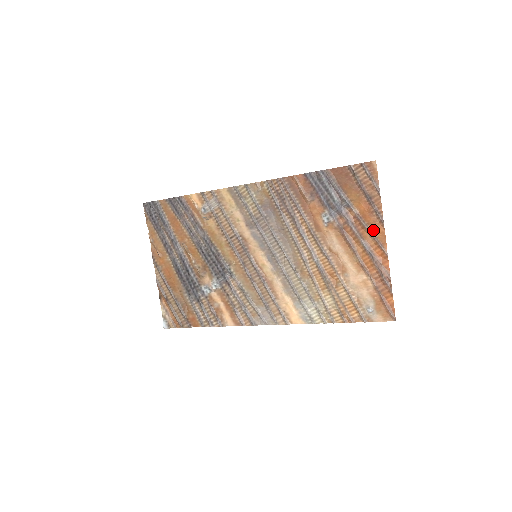
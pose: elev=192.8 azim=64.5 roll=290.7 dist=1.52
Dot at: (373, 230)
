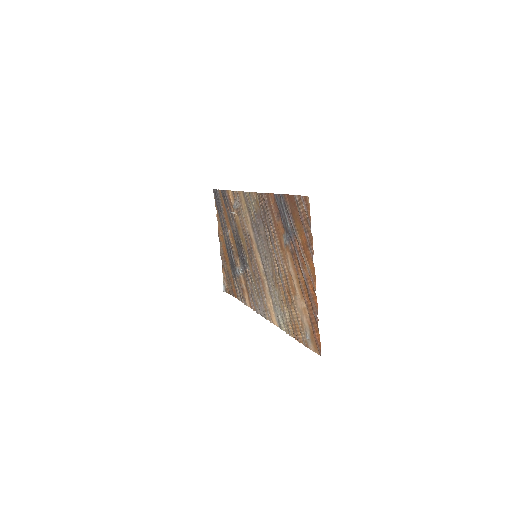
Dot at: (309, 264)
